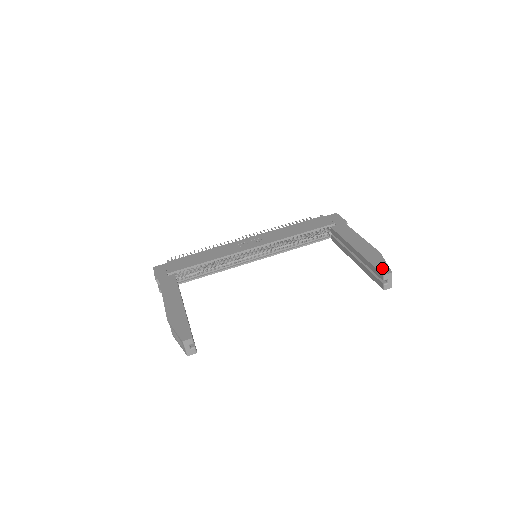
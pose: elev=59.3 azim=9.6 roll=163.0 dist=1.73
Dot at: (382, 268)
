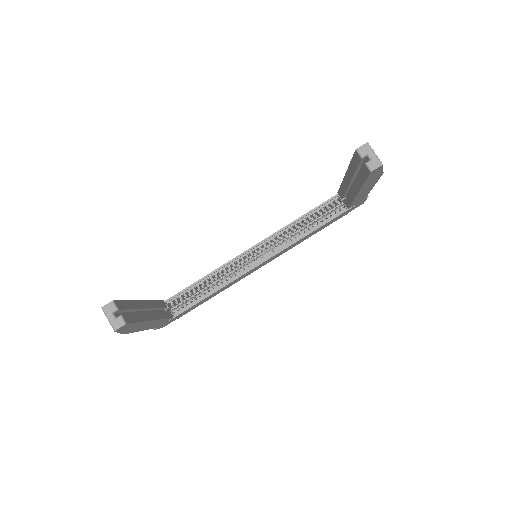
Dot at: occluded
